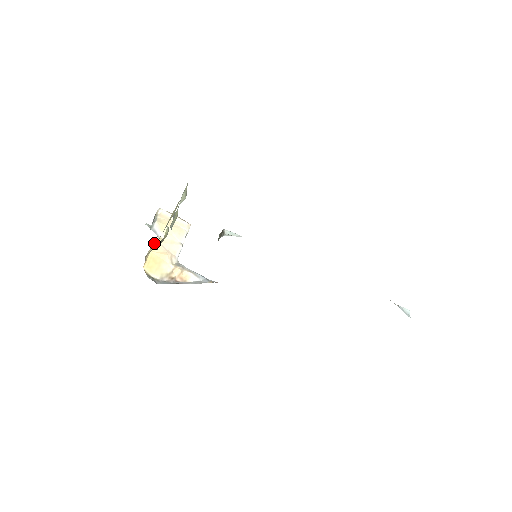
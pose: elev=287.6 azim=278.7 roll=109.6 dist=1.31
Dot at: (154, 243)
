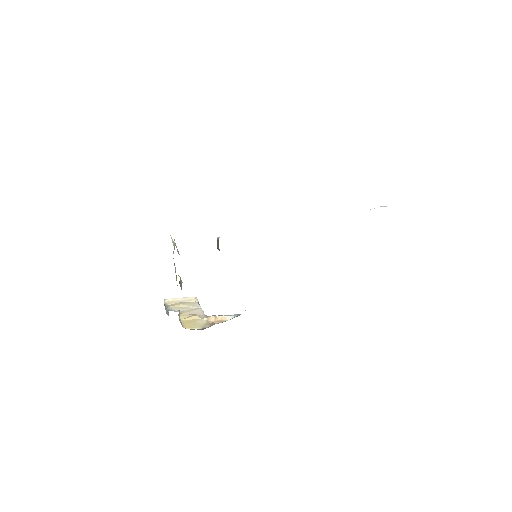
Dot at: occluded
